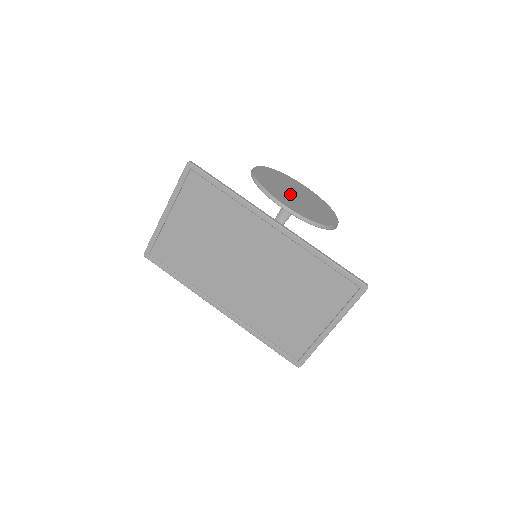
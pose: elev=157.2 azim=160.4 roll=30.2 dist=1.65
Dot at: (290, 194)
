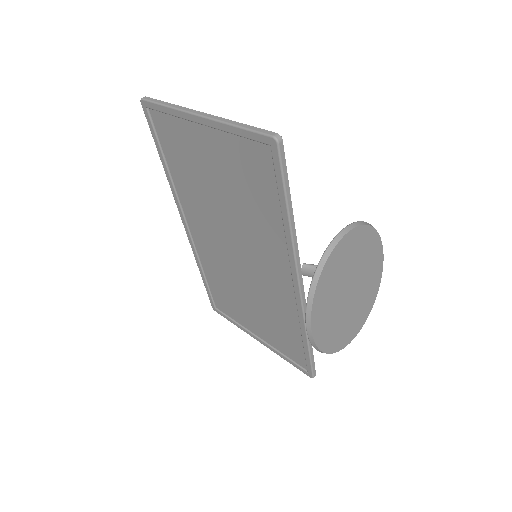
Dot at: (343, 295)
